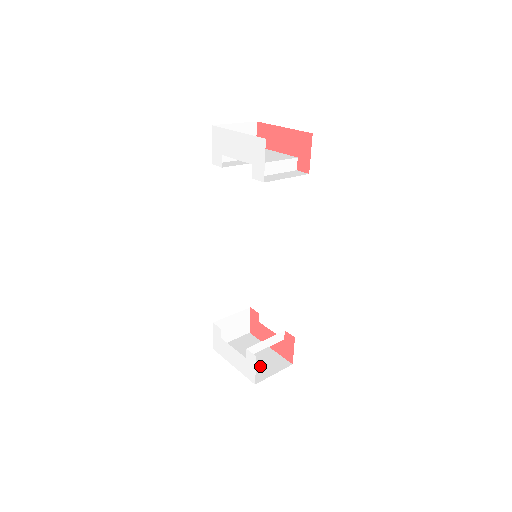
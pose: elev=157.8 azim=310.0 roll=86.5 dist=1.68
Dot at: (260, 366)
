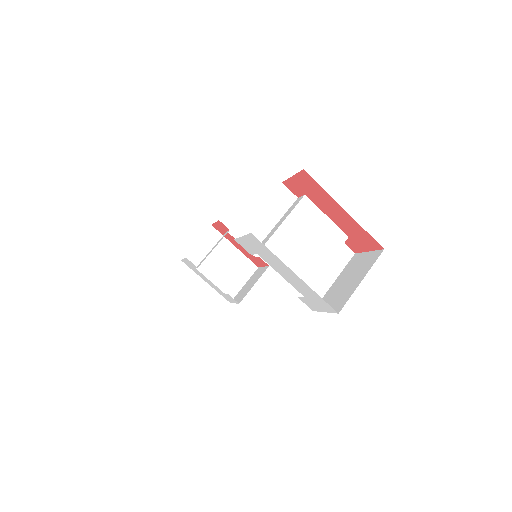
Dot at: (230, 277)
